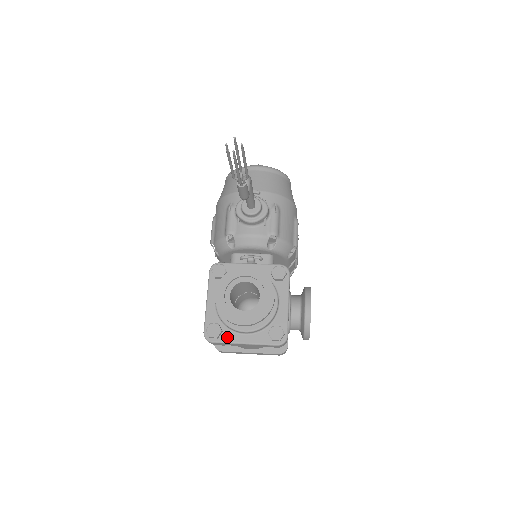
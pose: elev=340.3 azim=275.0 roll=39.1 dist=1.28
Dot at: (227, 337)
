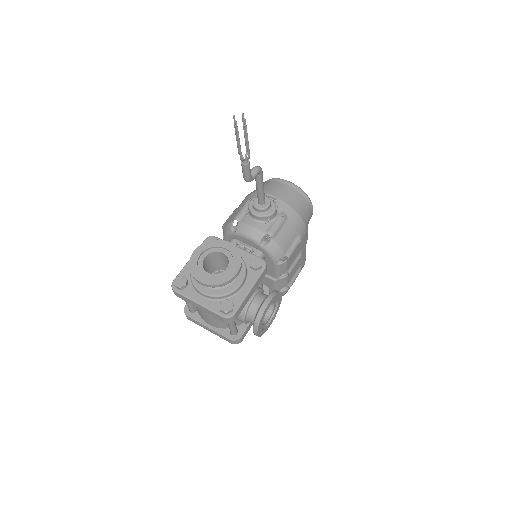
Dot at: (188, 292)
